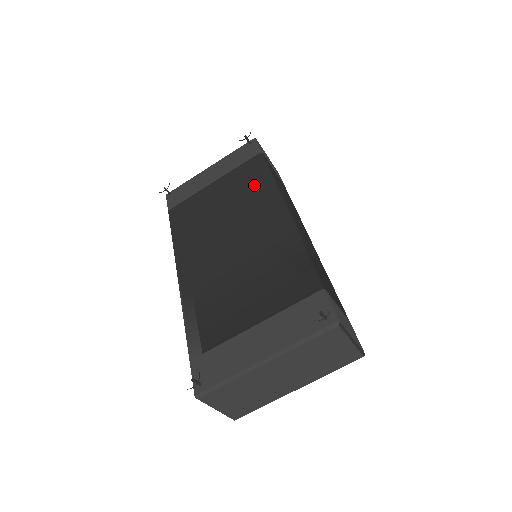
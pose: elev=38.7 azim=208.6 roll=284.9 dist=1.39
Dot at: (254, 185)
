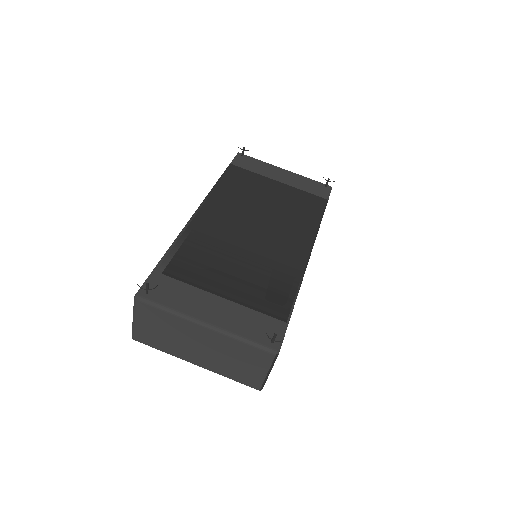
Dot at: (304, 214)
